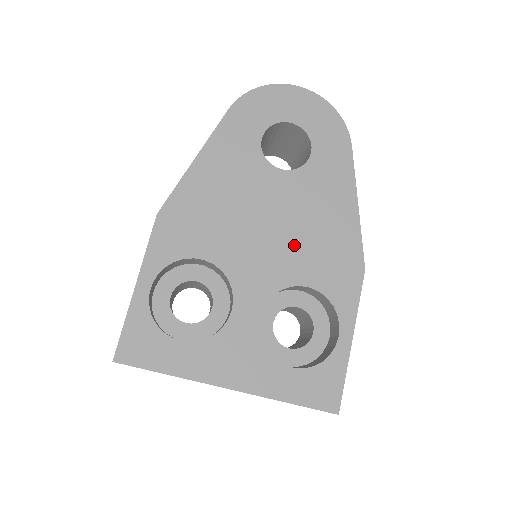
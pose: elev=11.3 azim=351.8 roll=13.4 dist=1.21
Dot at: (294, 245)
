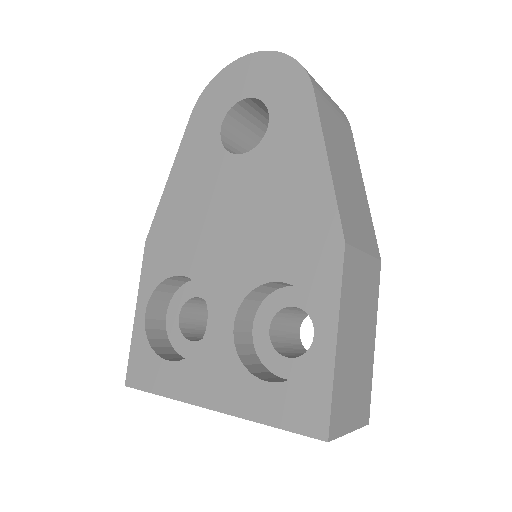
Dot at: (260, 236)
